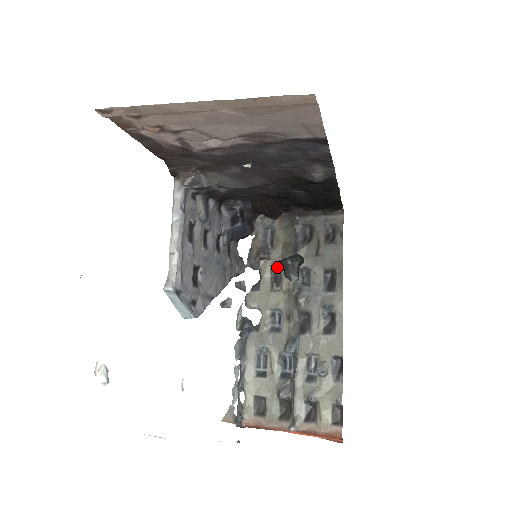
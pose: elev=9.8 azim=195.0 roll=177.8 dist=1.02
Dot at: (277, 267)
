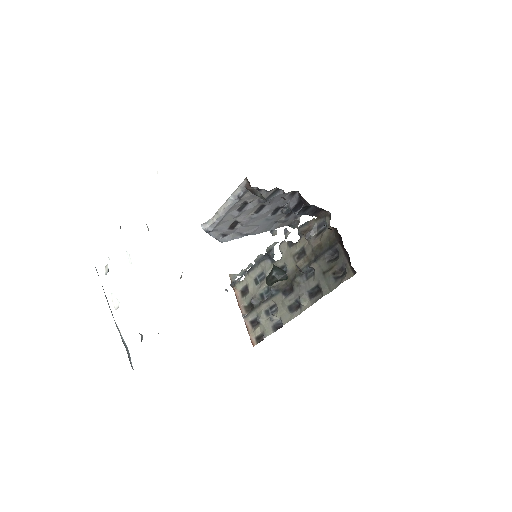
Dot at: (306, 250)
